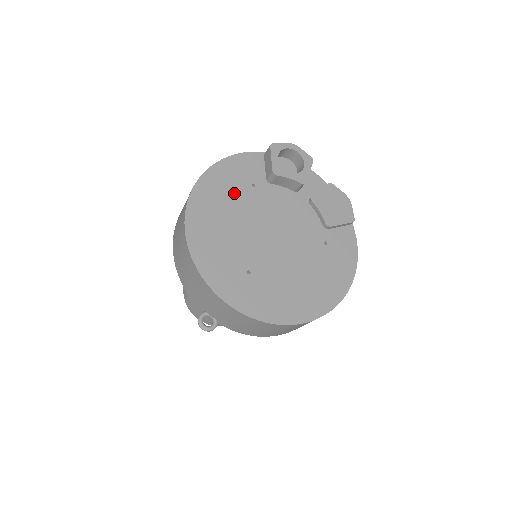
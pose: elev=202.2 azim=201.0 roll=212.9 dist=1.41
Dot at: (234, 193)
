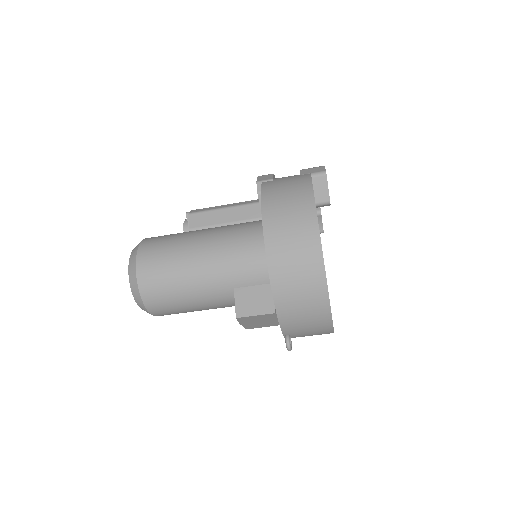
Dot at: occluded
